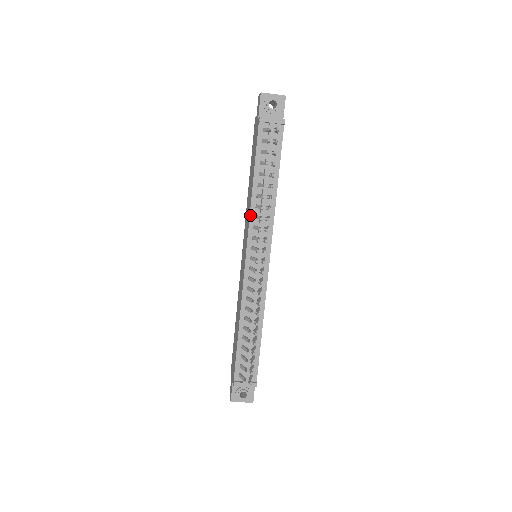
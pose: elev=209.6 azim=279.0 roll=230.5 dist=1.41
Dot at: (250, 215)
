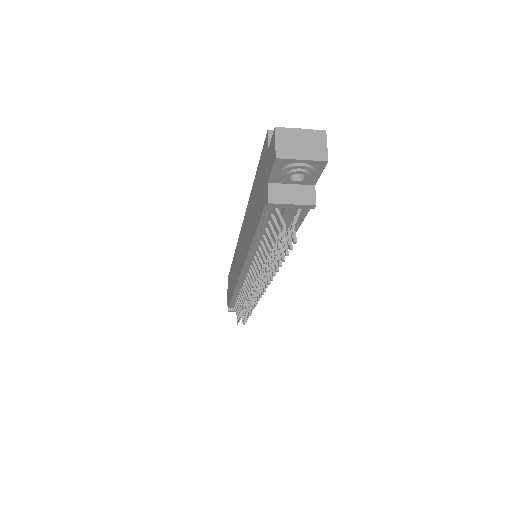
Dot at: (247, 256)
